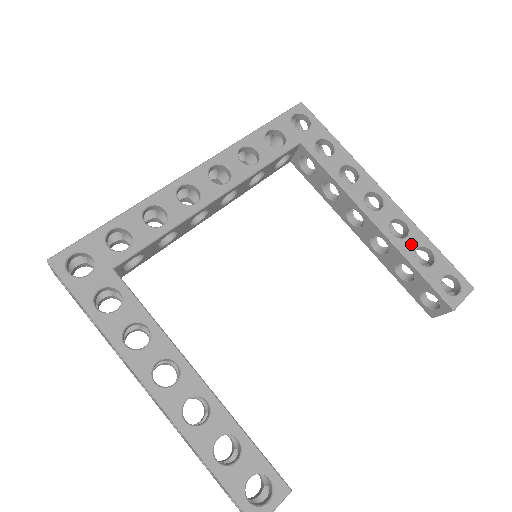
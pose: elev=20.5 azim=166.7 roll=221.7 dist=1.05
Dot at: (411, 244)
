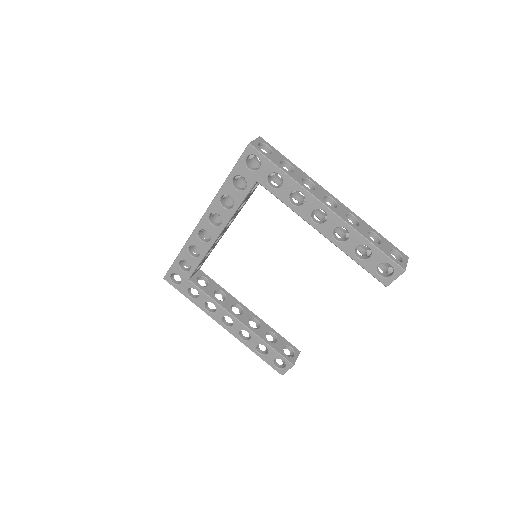
Dot at: (351, 245)
